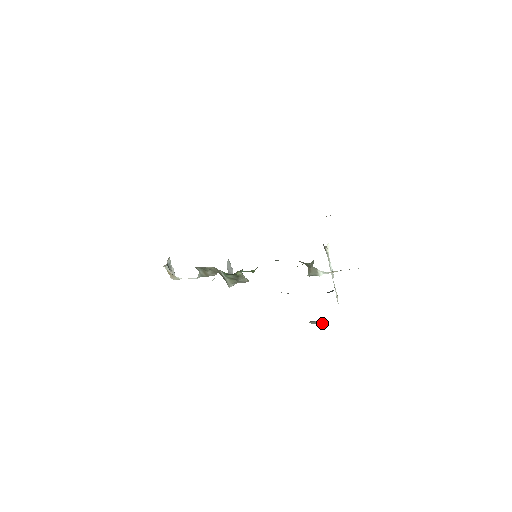
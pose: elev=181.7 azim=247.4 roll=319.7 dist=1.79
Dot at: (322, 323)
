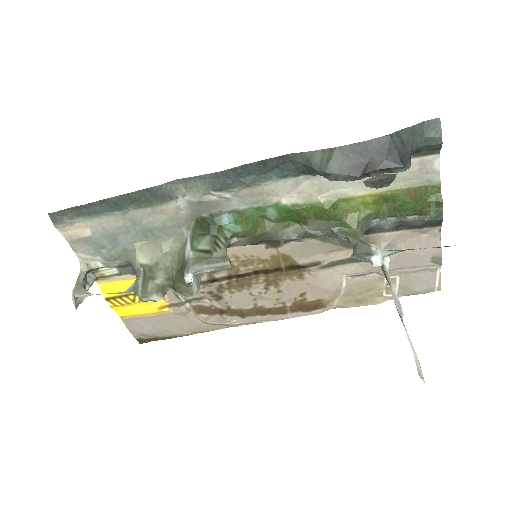
Dot at: (394, 175)
